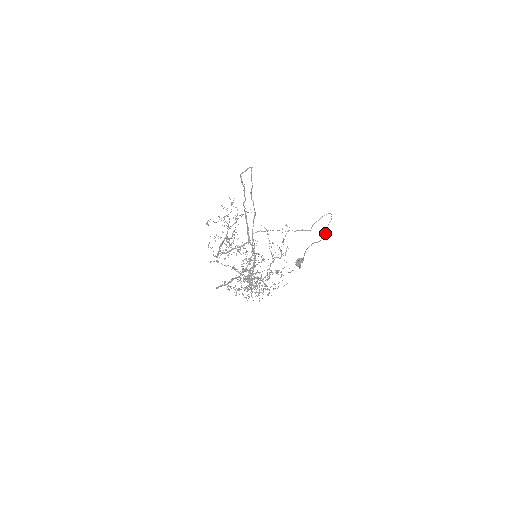
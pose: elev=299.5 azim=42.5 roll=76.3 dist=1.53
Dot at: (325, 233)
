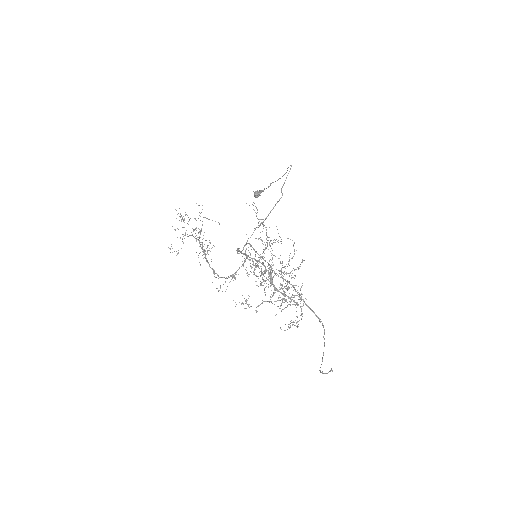
Dot at: occluded
